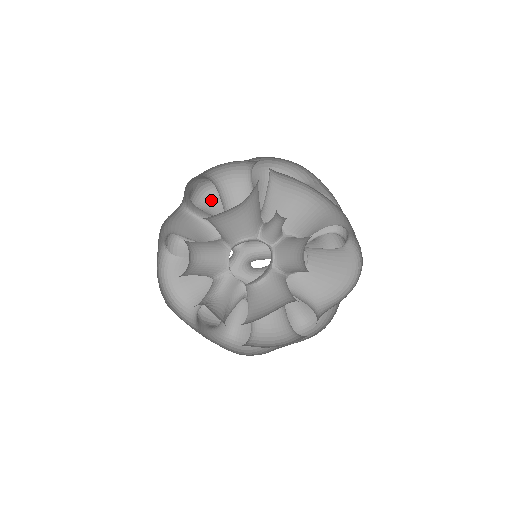
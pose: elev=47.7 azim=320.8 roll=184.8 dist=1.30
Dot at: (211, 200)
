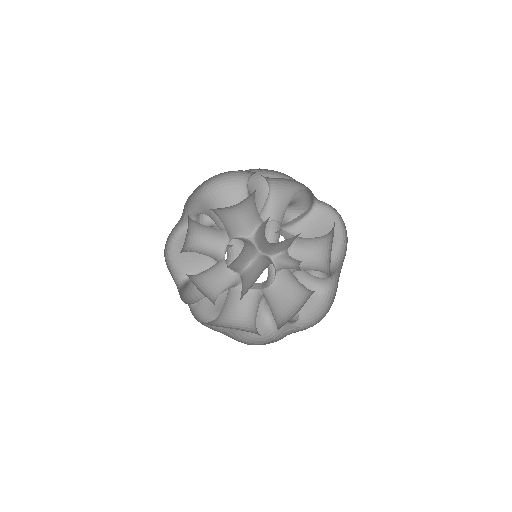
Dot at: (188, 248)
